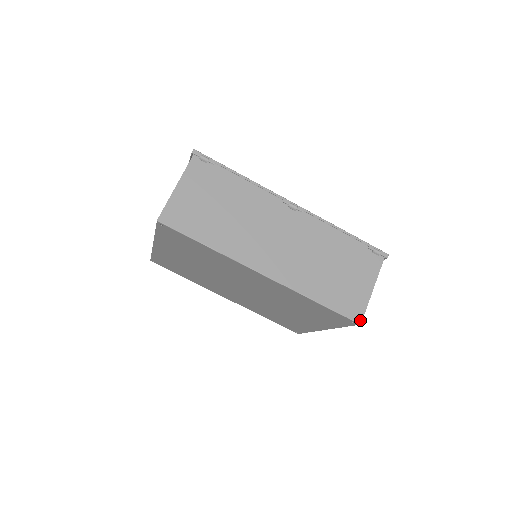
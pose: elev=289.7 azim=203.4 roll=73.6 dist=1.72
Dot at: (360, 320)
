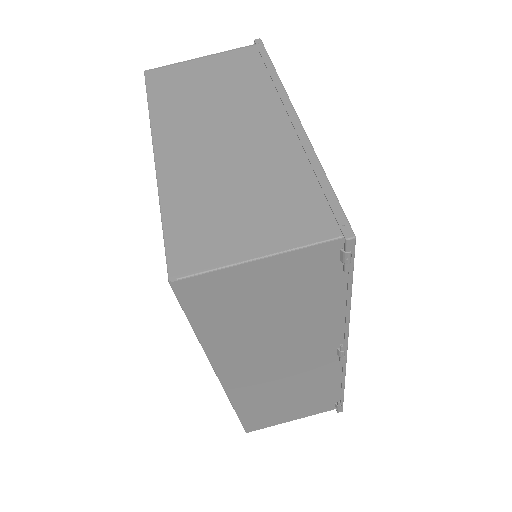
Dot at: (251, 431)
